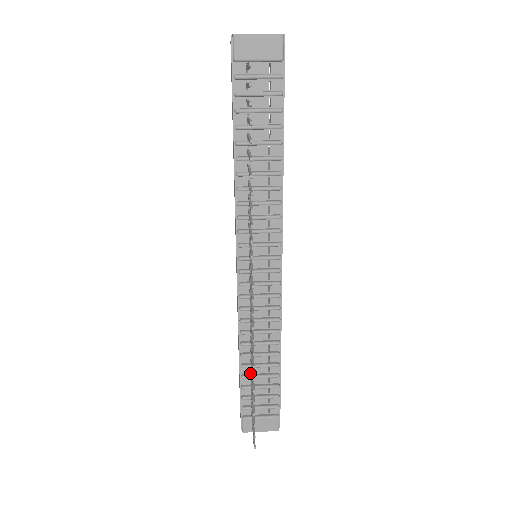
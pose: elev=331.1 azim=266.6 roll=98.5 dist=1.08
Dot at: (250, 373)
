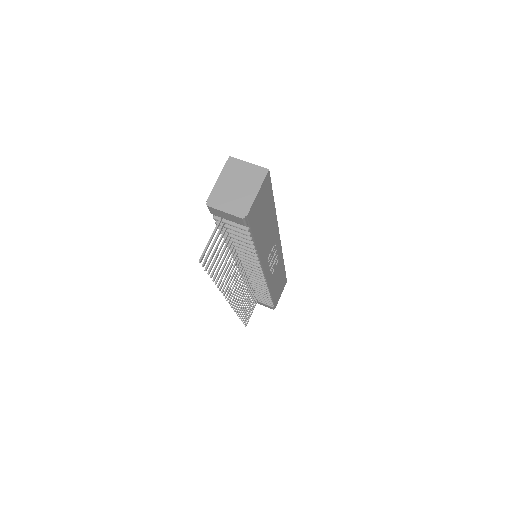
Dot at: occluded
